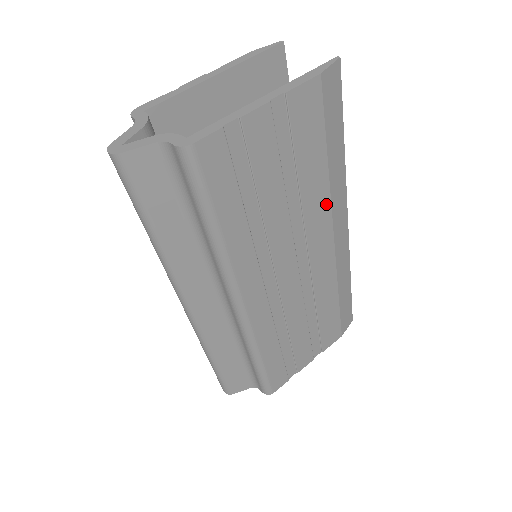
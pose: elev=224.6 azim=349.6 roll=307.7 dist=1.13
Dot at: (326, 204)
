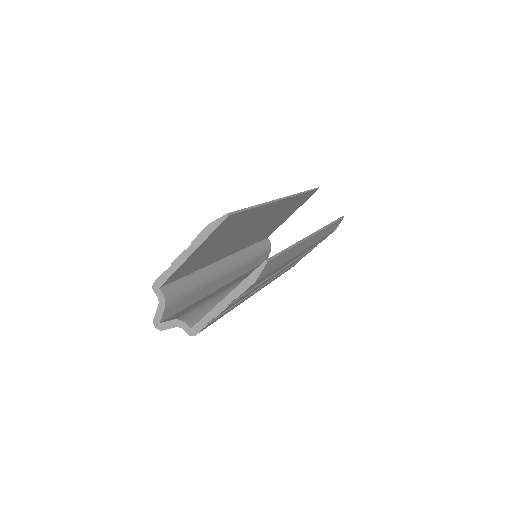
Dot at: occluded
